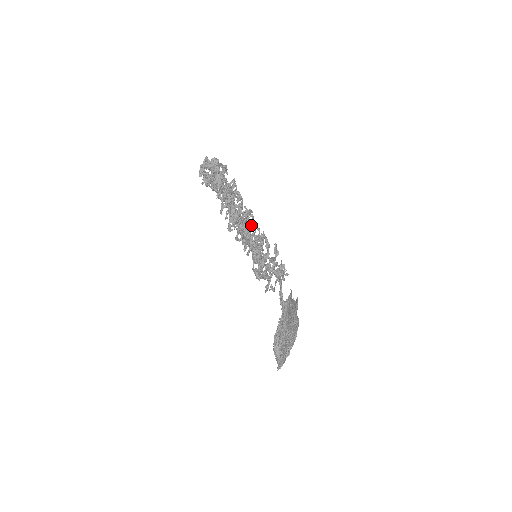
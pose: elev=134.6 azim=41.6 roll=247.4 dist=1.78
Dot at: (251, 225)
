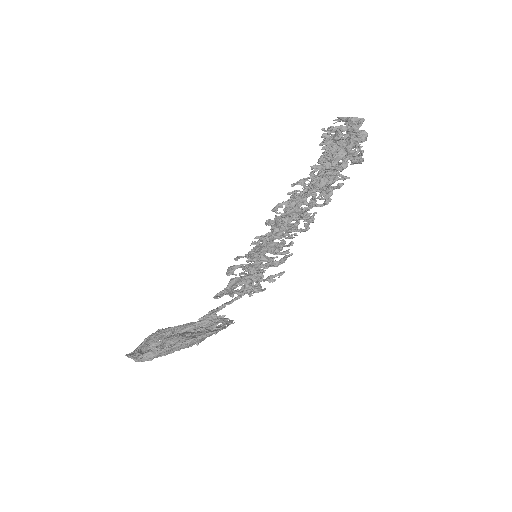
Dot at: (294, 230)
